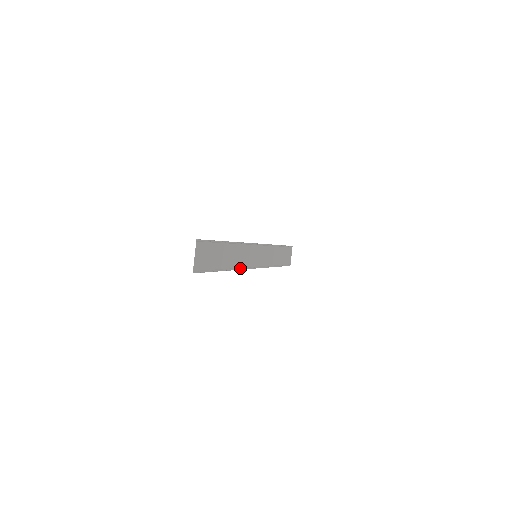
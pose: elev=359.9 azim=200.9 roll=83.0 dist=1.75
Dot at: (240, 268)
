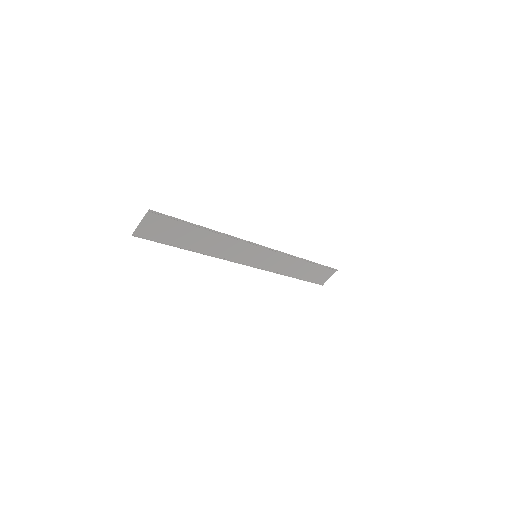
Dot at: (220, 257)
